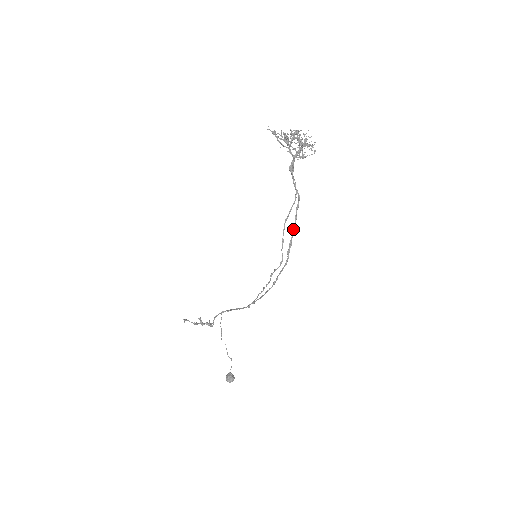
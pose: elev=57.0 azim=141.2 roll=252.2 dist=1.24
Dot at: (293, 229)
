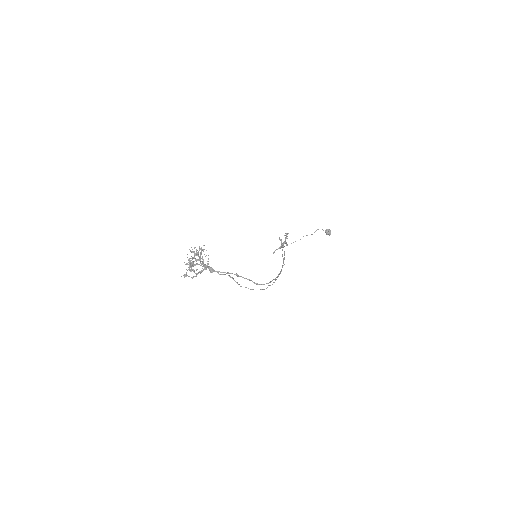
Dot at: occluded
